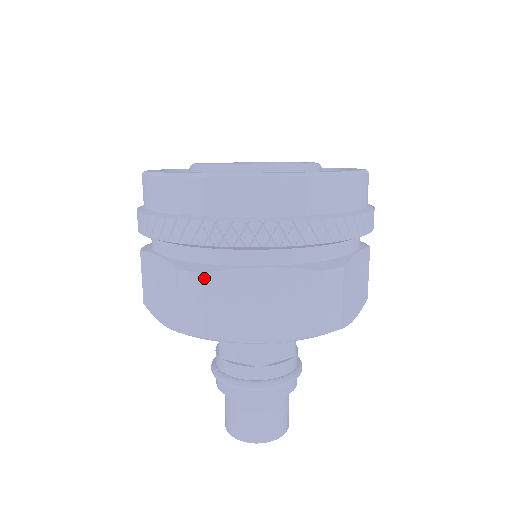
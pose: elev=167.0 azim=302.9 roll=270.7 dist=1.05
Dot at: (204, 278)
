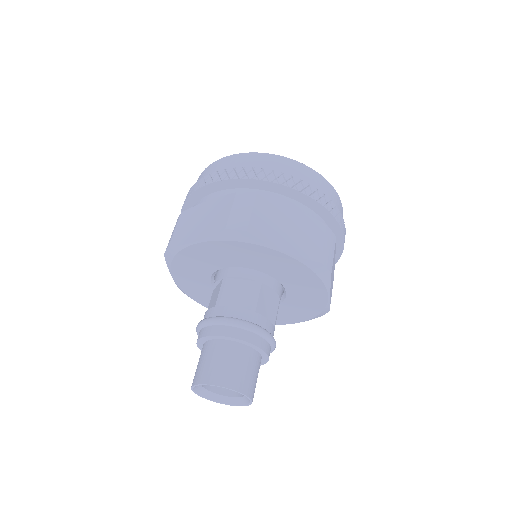
Dot at: (181, 215)
